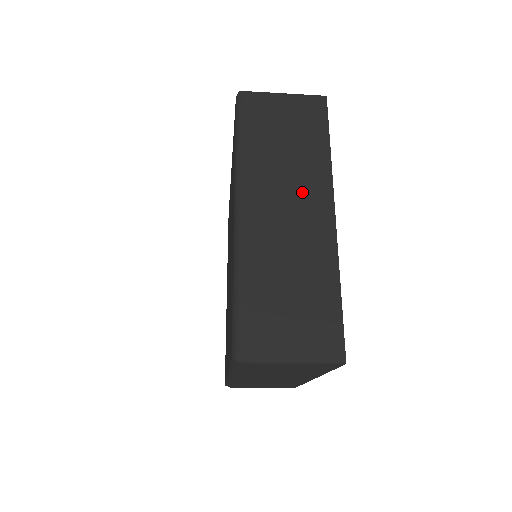
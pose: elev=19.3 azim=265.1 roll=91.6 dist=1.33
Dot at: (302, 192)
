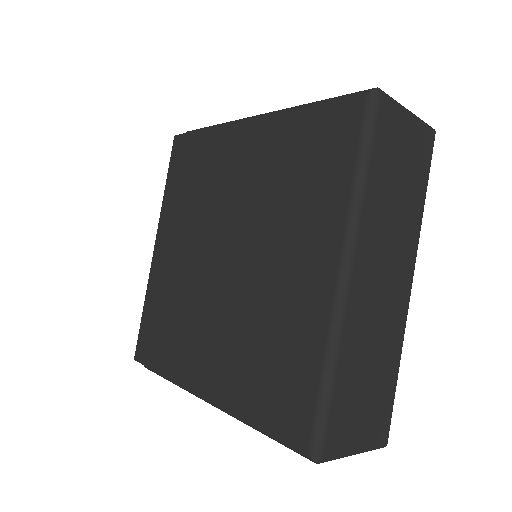
Dot at: (397, 257)
